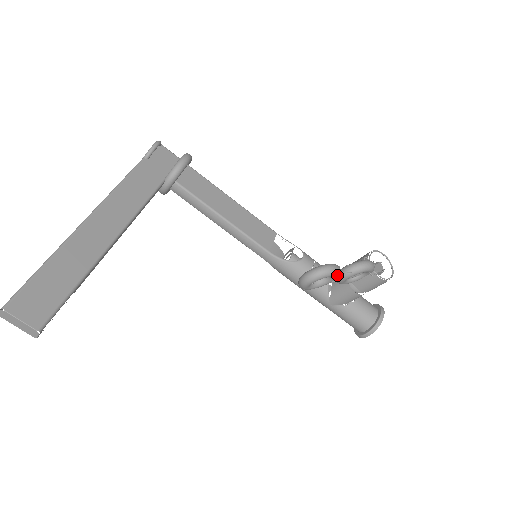
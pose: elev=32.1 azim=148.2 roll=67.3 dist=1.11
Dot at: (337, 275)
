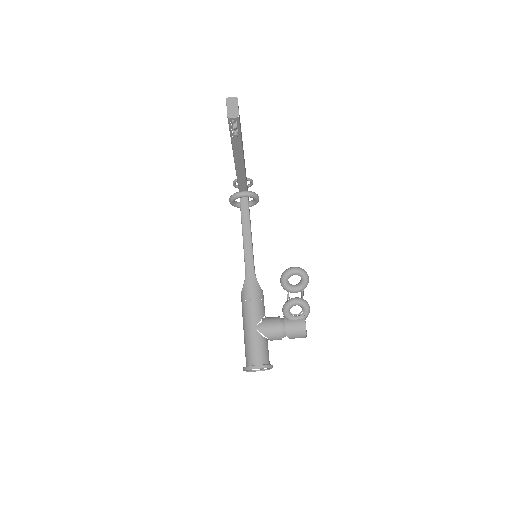
Dot at: (305, 286)
